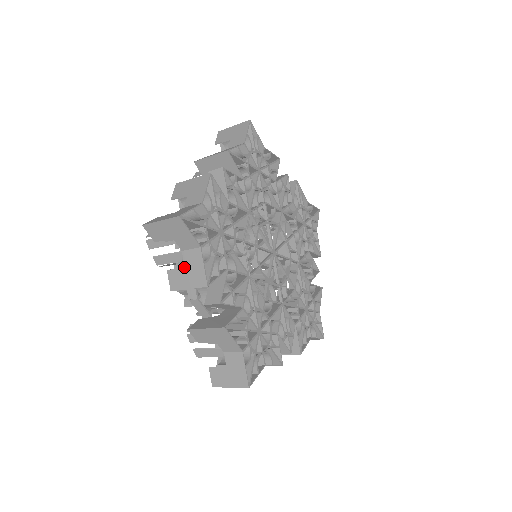
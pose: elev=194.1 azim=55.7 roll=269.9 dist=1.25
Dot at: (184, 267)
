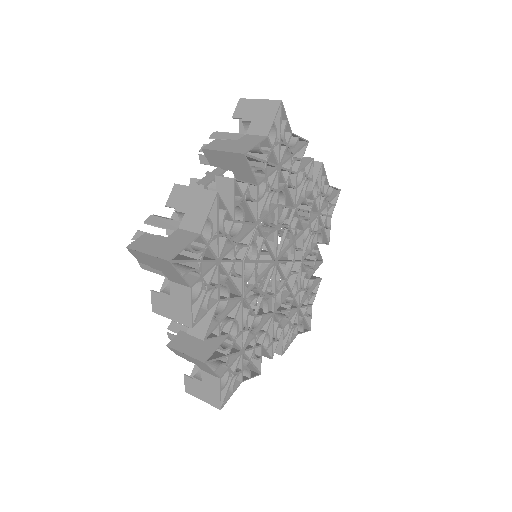
Dot at: occluded
